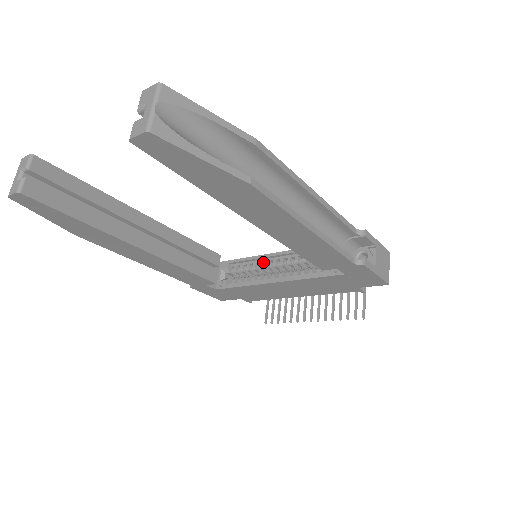
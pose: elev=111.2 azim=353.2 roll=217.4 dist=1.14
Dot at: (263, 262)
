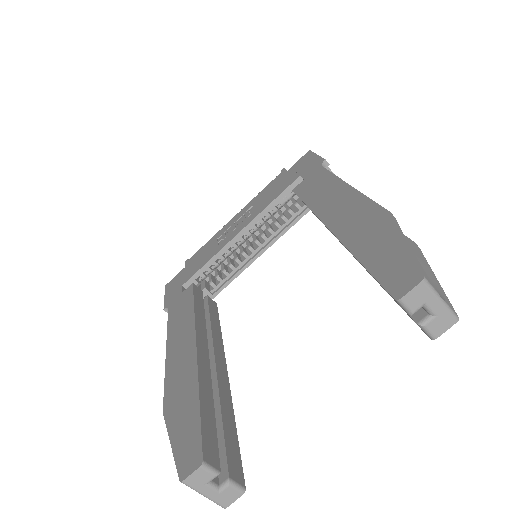
Dot at: (228, 249)
